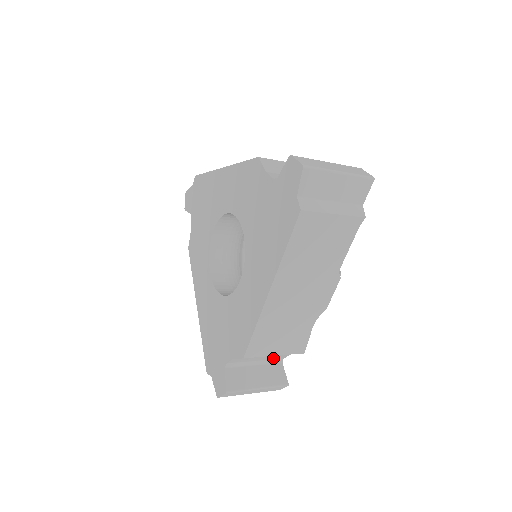
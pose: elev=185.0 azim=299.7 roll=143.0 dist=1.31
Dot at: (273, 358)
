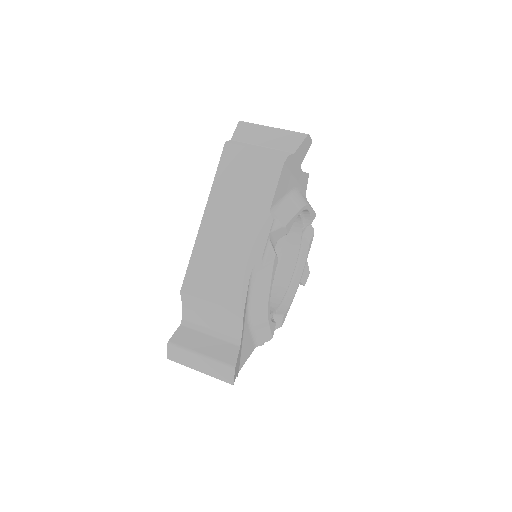
Dot at: occluded
